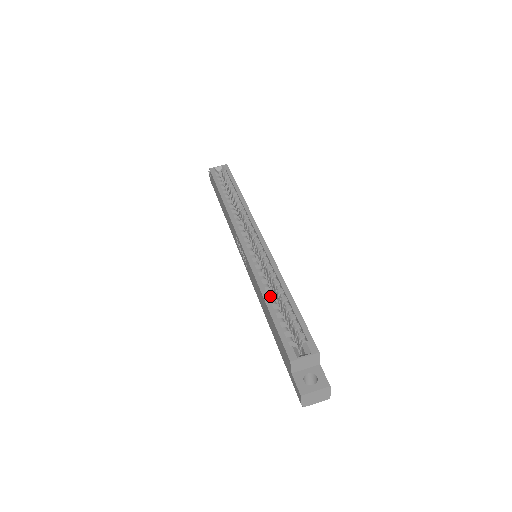
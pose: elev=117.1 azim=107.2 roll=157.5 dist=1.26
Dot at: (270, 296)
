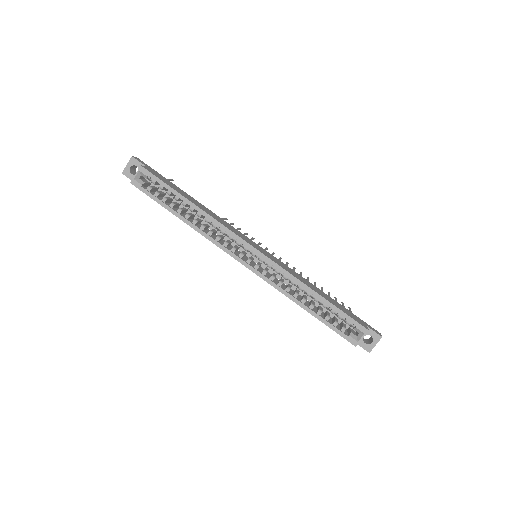
Dot at: occluded
